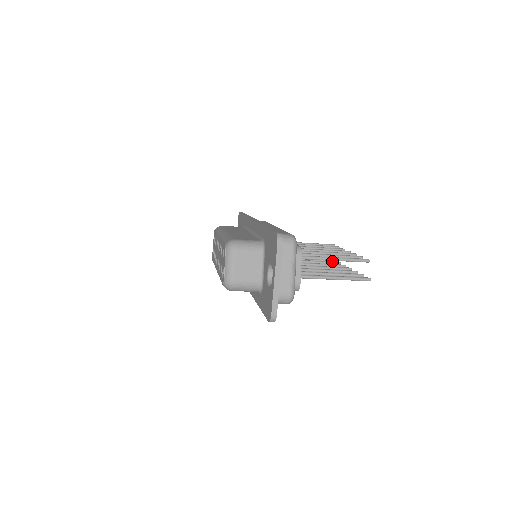
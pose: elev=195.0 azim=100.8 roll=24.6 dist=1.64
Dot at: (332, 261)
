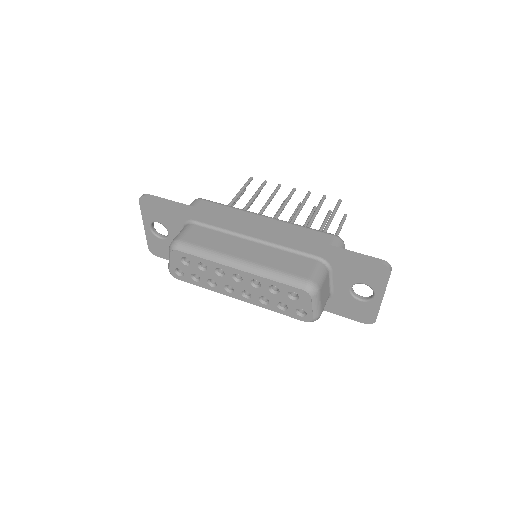
Dot at: occluded
